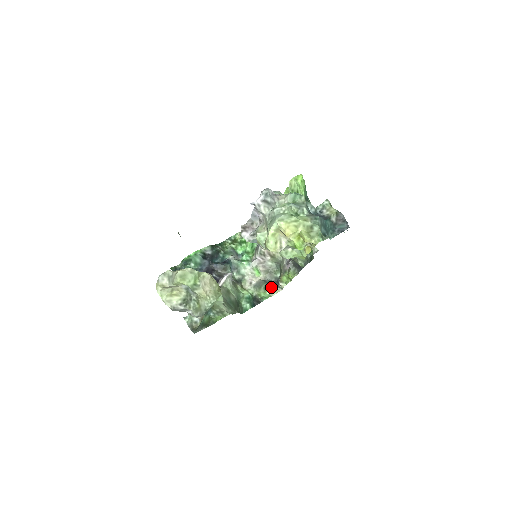
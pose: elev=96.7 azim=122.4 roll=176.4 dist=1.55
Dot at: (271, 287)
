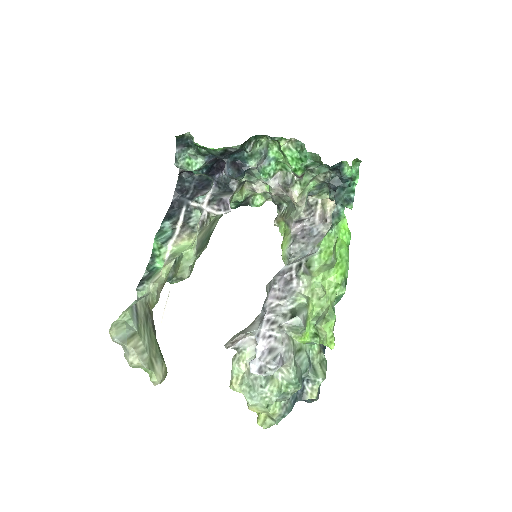
Dot at: occluded
